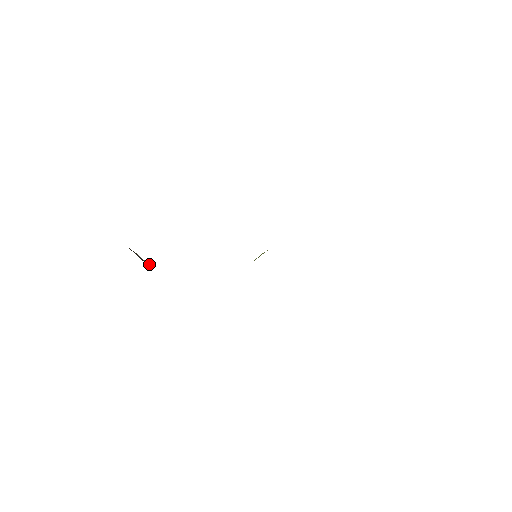
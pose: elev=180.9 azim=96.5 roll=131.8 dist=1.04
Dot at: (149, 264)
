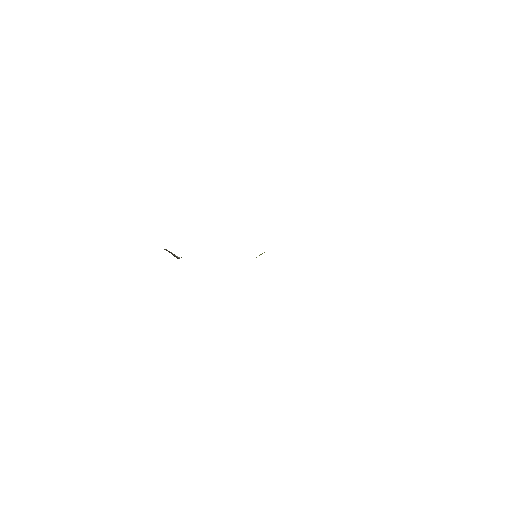
Dot at: occluded
